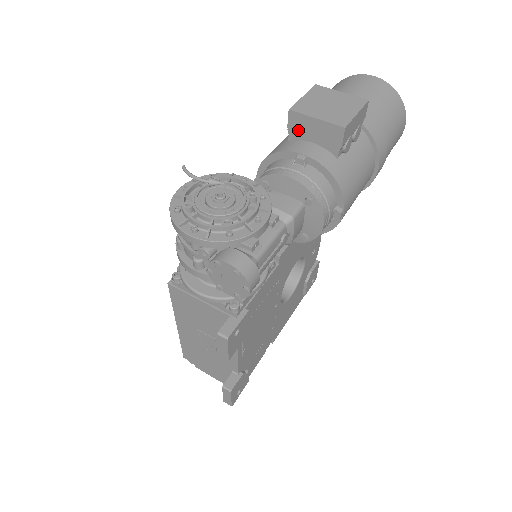
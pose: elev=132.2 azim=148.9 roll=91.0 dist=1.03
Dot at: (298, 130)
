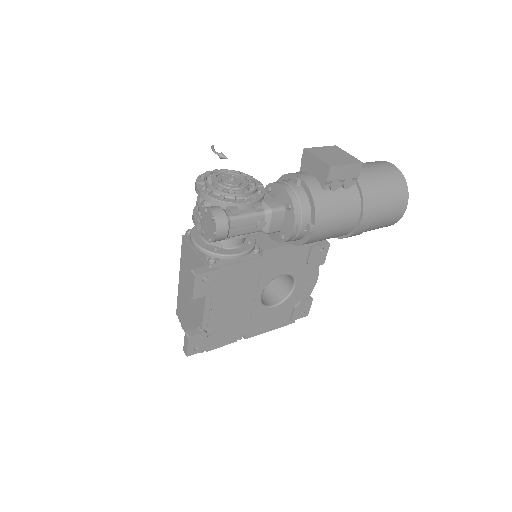
Dot at: (306, 164)
